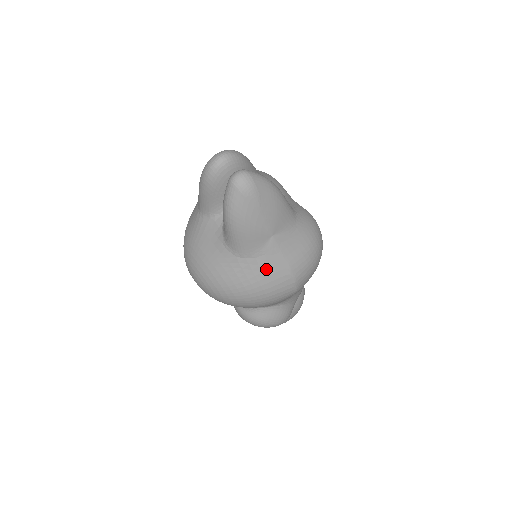
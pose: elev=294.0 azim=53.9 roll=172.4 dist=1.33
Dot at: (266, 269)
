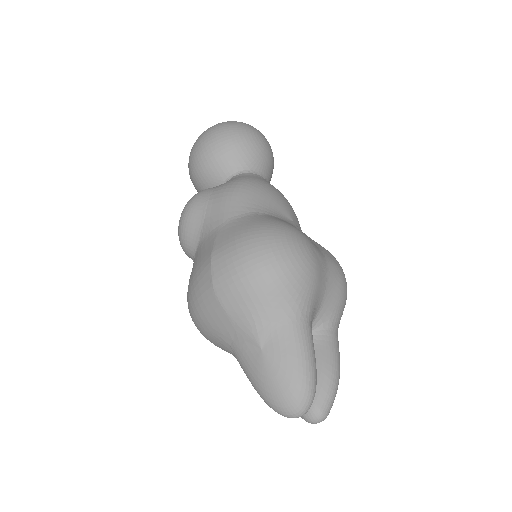
Dot at: occluded
